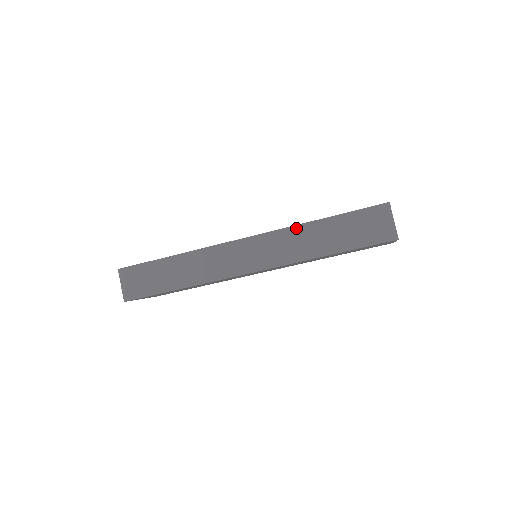
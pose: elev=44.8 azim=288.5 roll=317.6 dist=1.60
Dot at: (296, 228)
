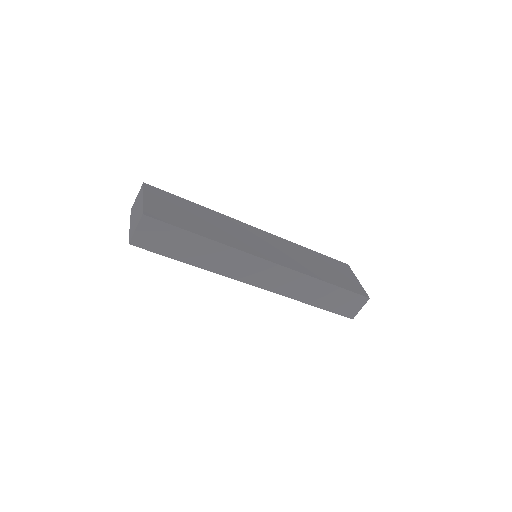
Dot at: (309, 278)
